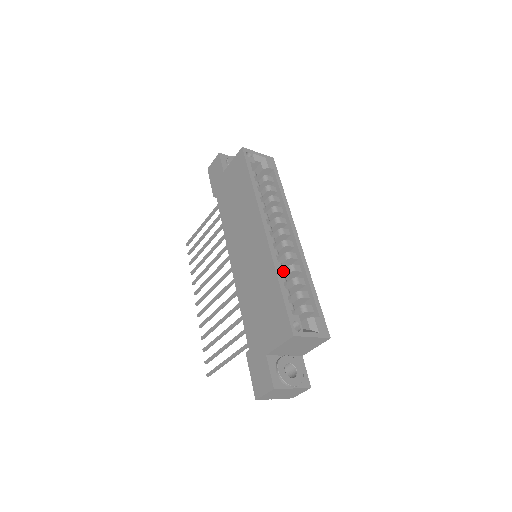
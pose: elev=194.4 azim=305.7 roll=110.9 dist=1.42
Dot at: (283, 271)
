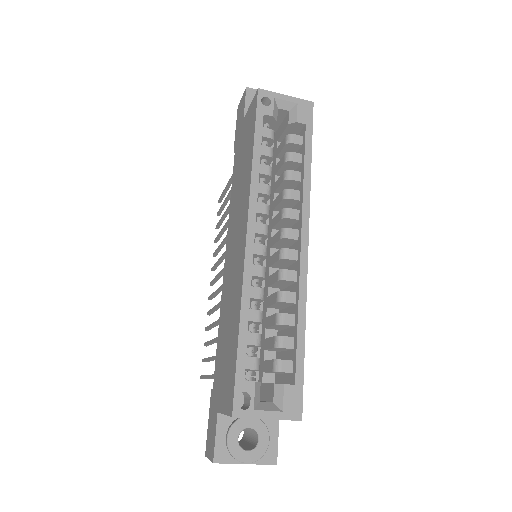
Dot at: (272, 295)
